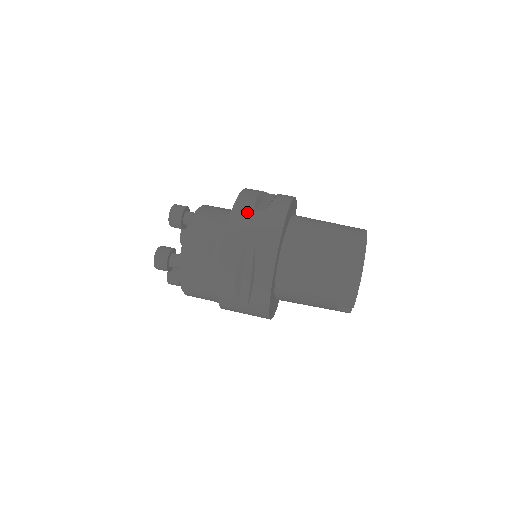
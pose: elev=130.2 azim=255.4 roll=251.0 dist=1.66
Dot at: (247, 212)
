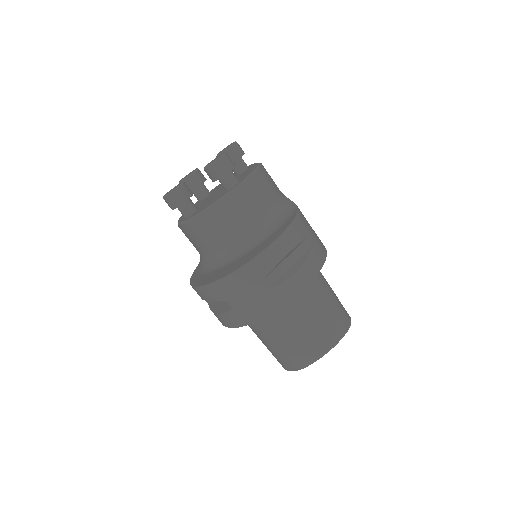
Dot at: (253, 279)
